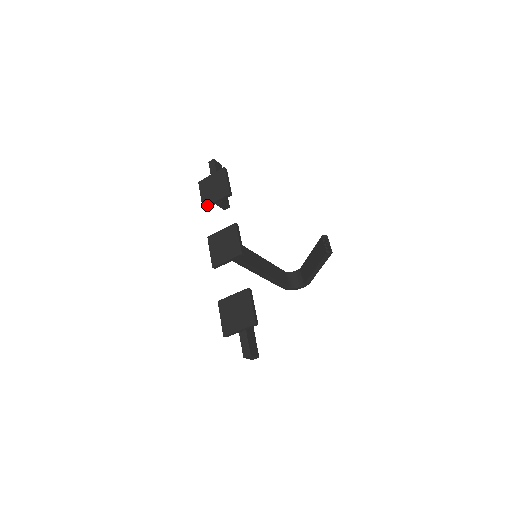
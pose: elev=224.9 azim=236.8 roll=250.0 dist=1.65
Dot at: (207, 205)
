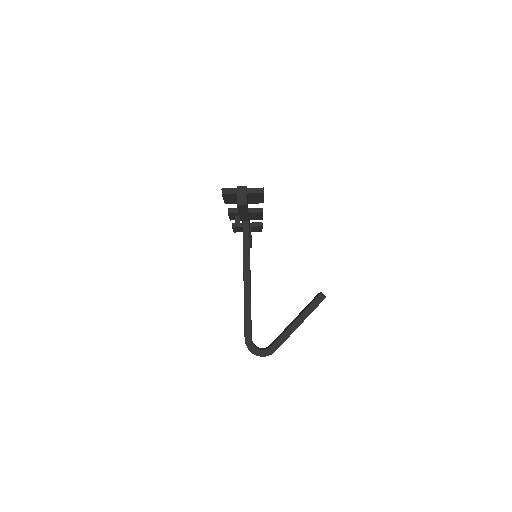
Dot at: occluded
